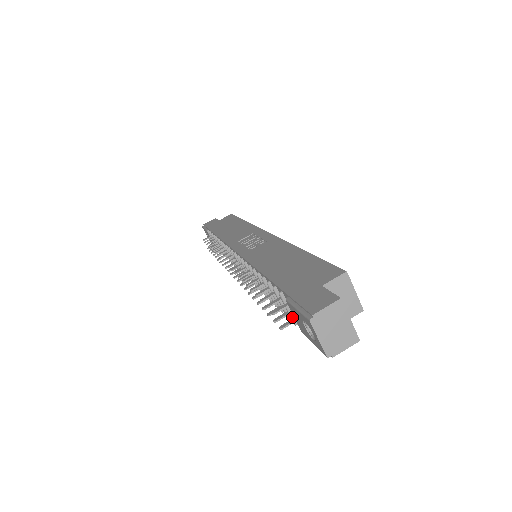
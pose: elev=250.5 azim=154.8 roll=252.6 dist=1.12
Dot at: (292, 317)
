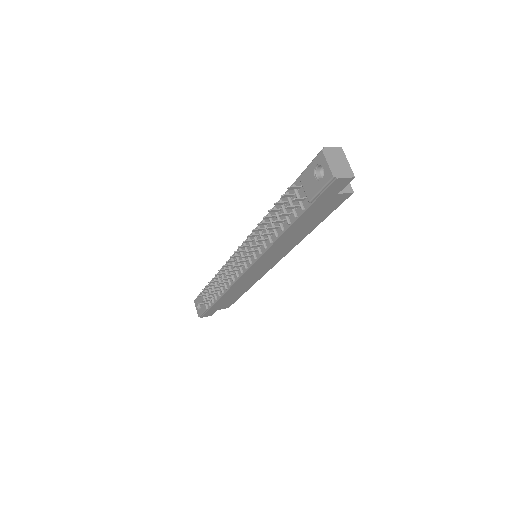
Dot at: (300, 202)
